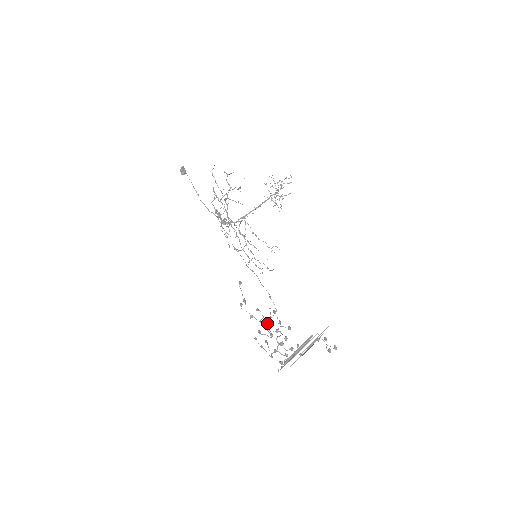
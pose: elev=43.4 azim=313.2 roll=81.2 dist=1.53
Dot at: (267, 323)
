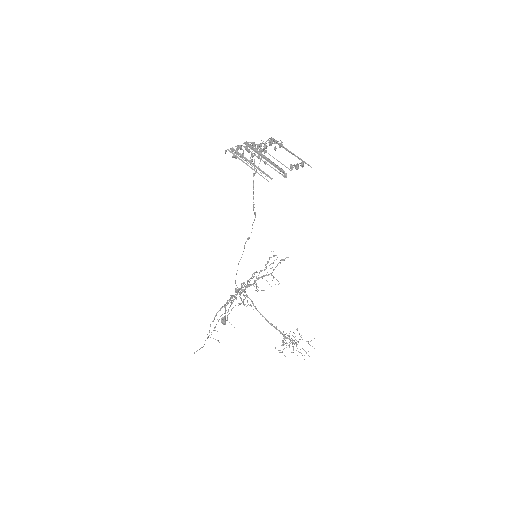
Dot at: occluded
